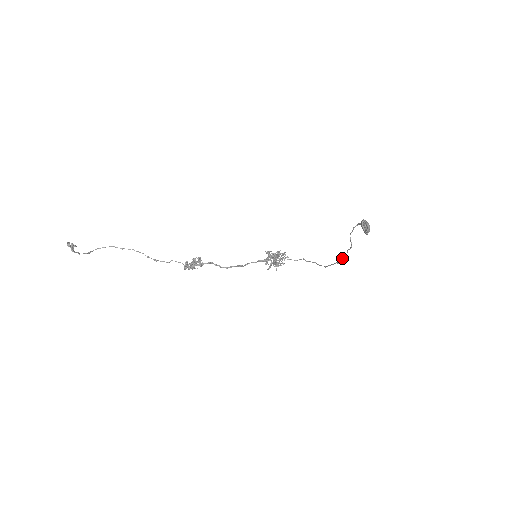
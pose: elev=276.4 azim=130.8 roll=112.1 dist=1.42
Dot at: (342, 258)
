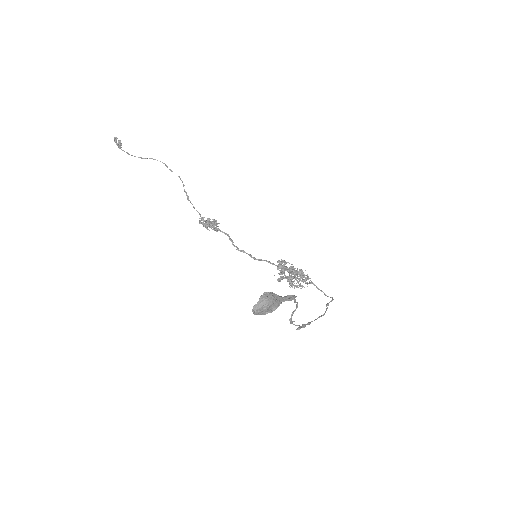
Dot at: (302, 326)
